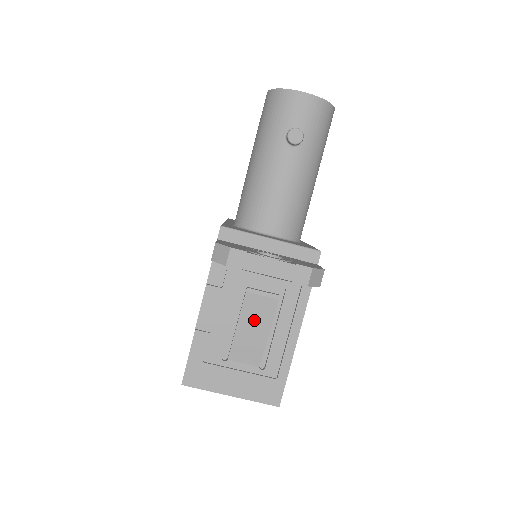
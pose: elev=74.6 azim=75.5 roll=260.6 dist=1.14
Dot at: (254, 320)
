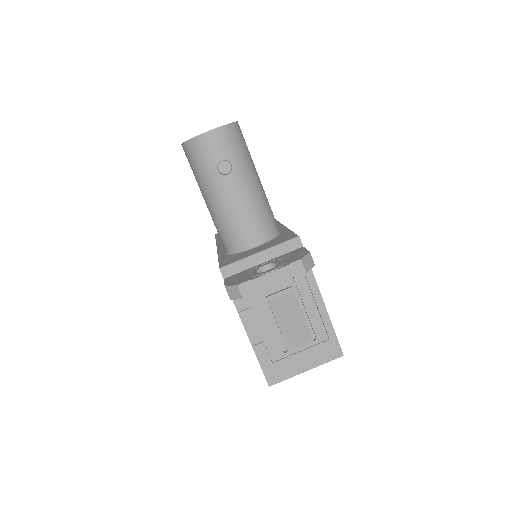
Dot at: (286, 314)
